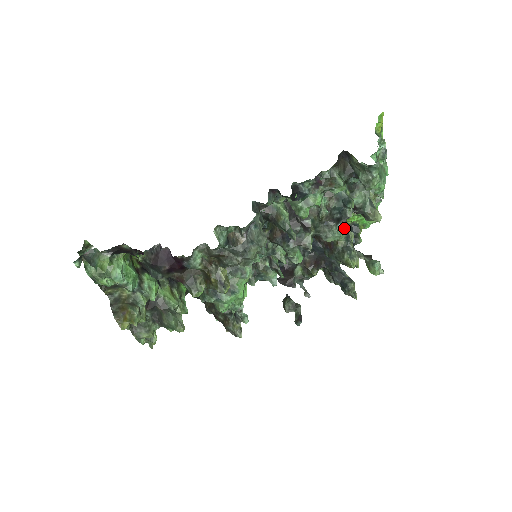
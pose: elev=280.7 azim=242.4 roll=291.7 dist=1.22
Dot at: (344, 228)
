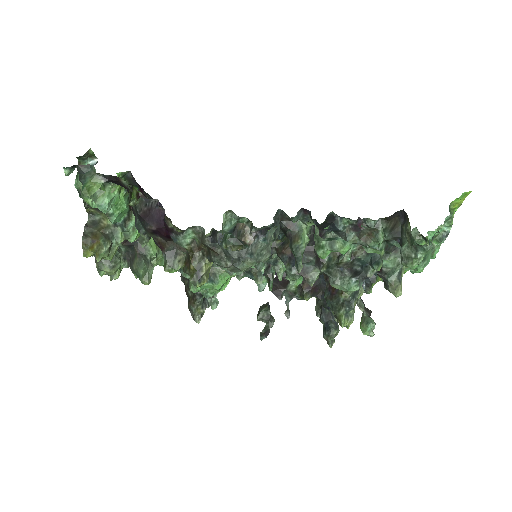
Dot at: (357, 285)
